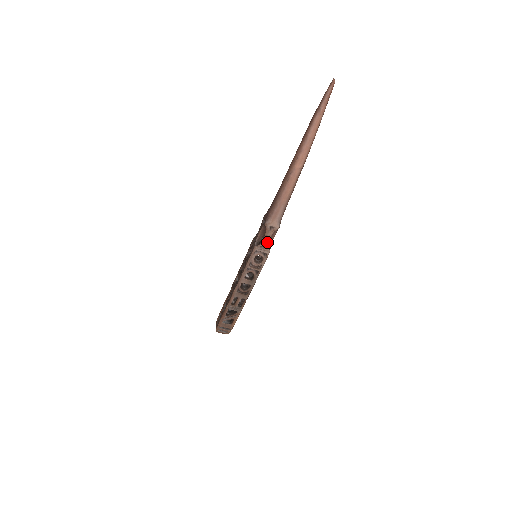
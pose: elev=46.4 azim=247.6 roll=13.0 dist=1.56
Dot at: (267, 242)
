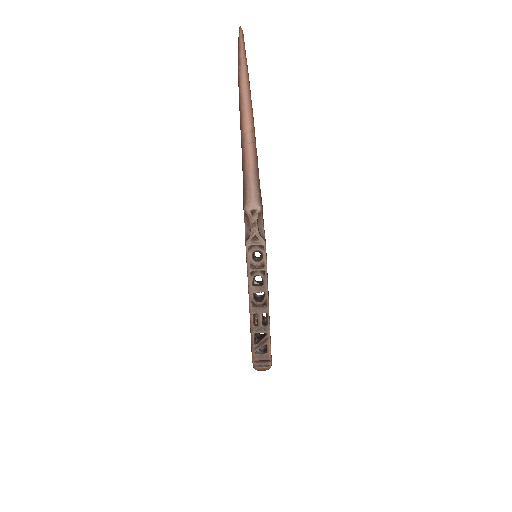
Dot at: (256, 231)
